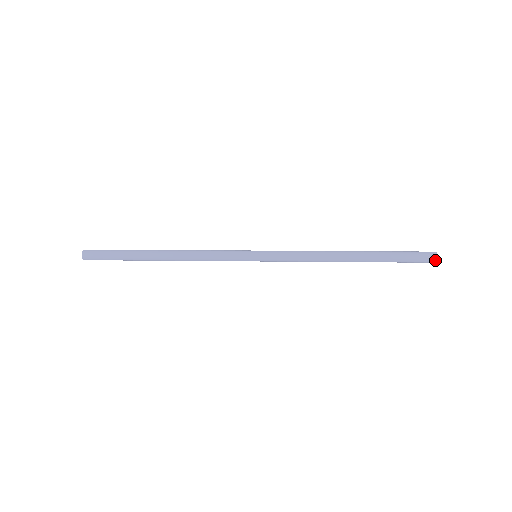
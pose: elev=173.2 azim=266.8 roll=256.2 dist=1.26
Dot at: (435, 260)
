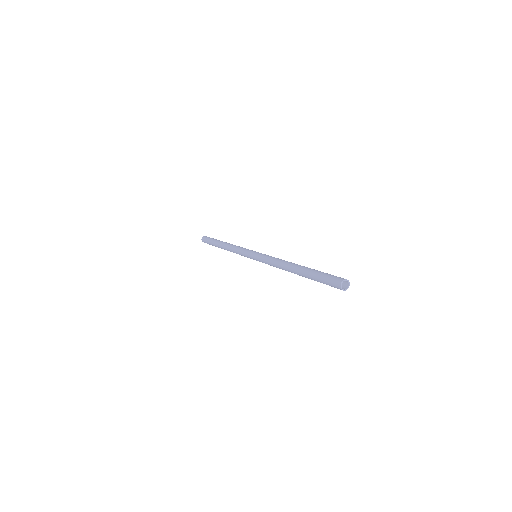
Dot at: (341, 289)
